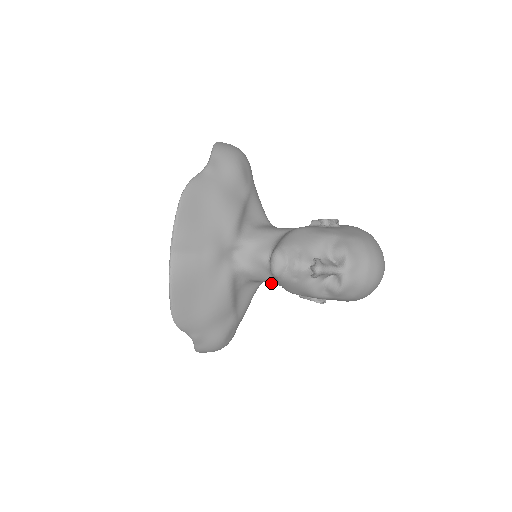
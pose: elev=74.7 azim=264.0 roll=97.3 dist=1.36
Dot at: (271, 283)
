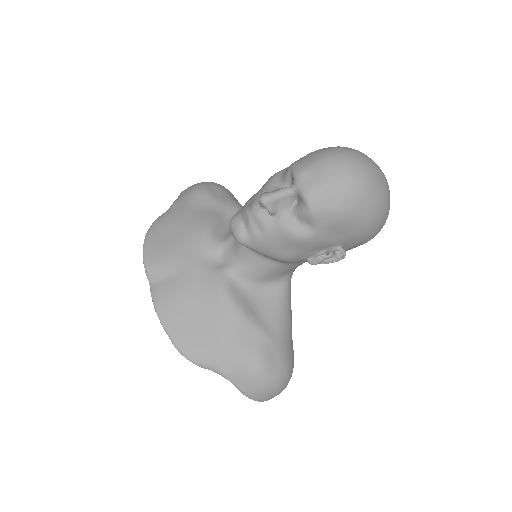
Dot at: (277, 270)
